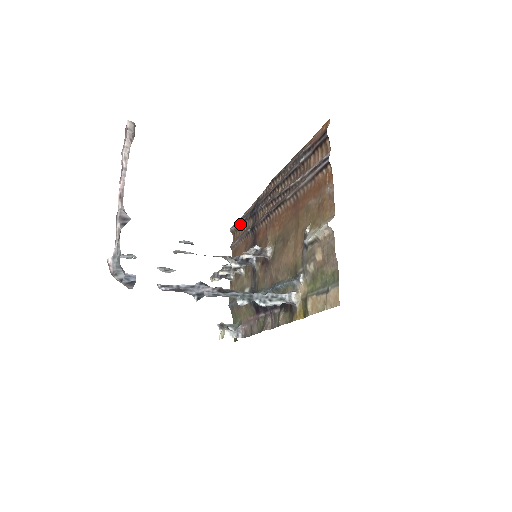
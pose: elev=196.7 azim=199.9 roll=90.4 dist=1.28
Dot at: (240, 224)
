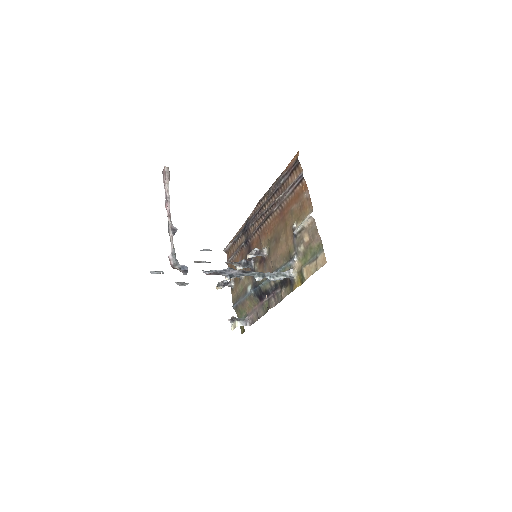
Dot at: (233, 243)
